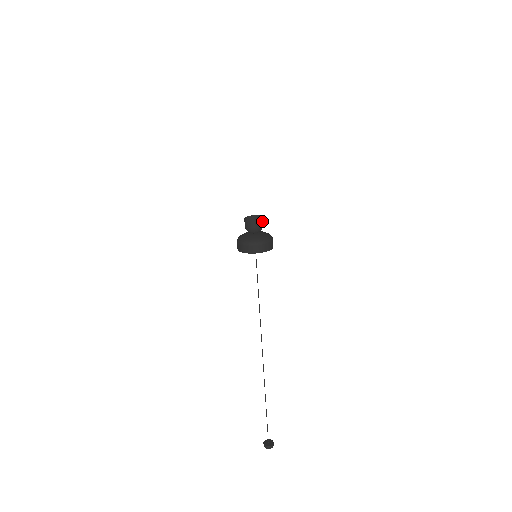
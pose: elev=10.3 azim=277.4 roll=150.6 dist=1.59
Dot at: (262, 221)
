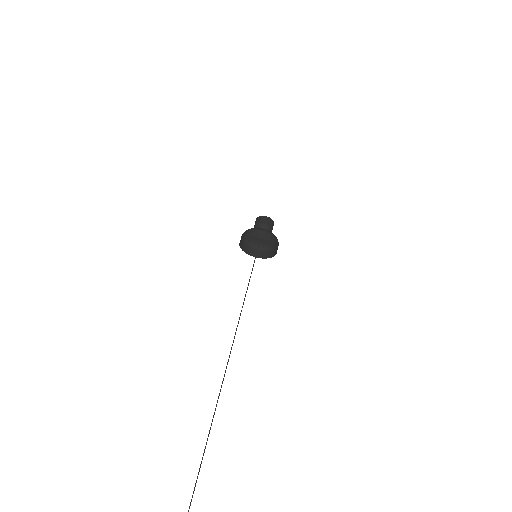
Dot at: occluded
